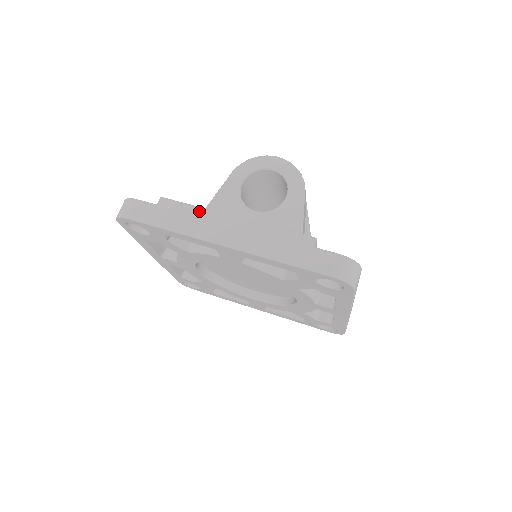
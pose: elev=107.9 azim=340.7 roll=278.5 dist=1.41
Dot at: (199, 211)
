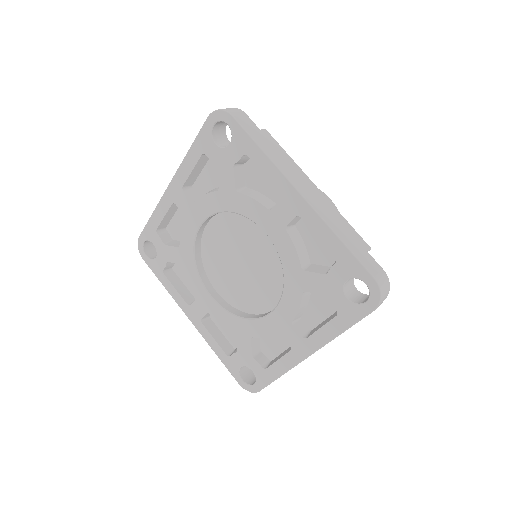
Dot at: (291, 161)
